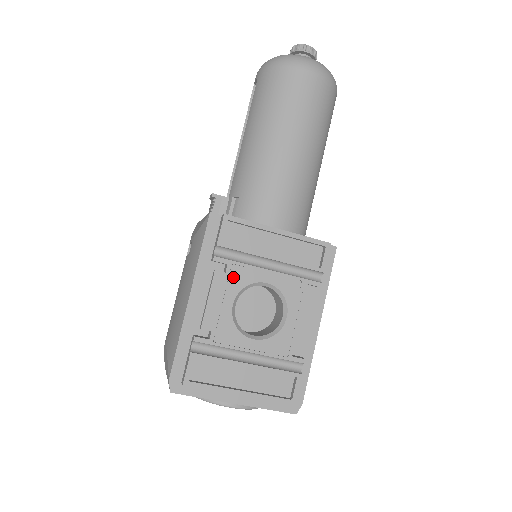
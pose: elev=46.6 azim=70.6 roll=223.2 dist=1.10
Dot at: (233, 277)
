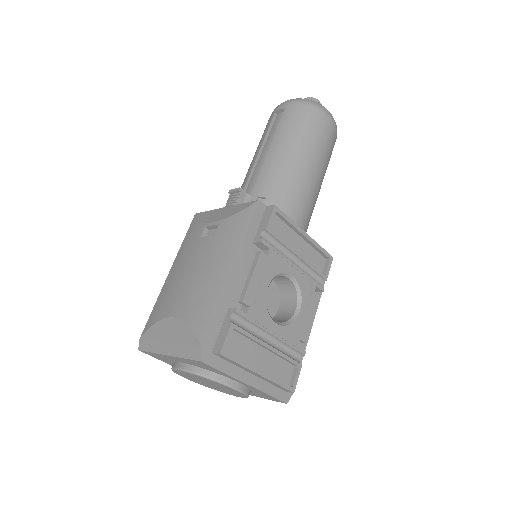
Dot at: (272, 262)
